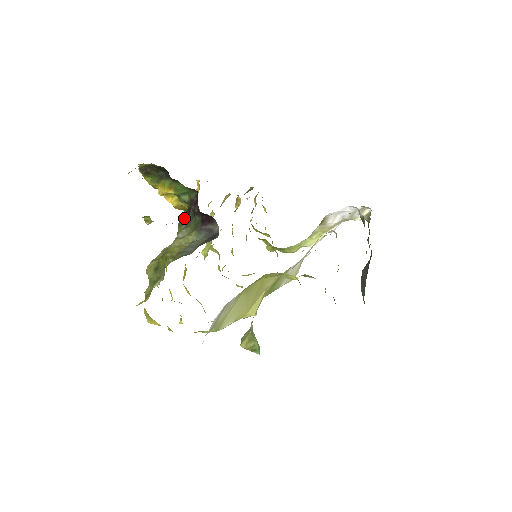
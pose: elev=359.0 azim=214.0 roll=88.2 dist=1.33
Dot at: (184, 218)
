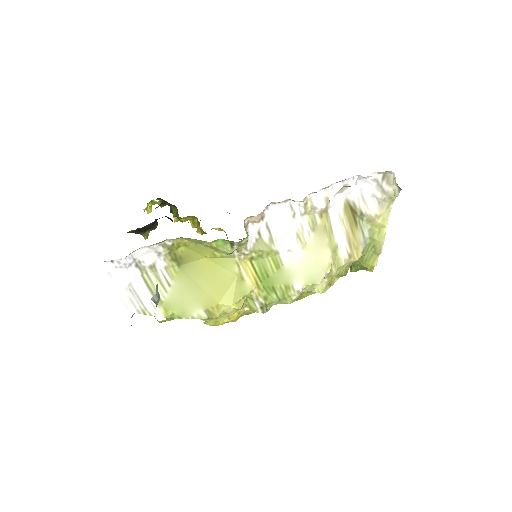
Dot at: occluded
